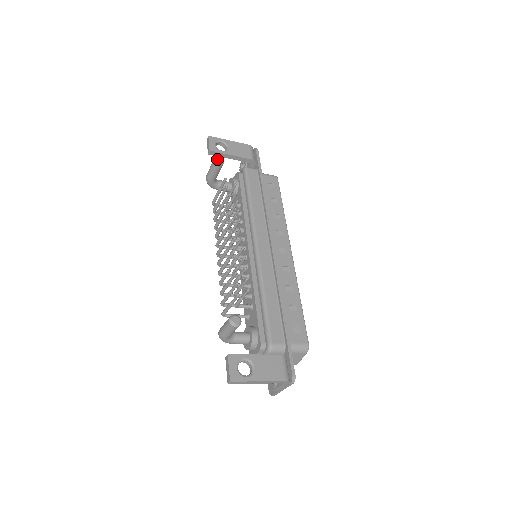
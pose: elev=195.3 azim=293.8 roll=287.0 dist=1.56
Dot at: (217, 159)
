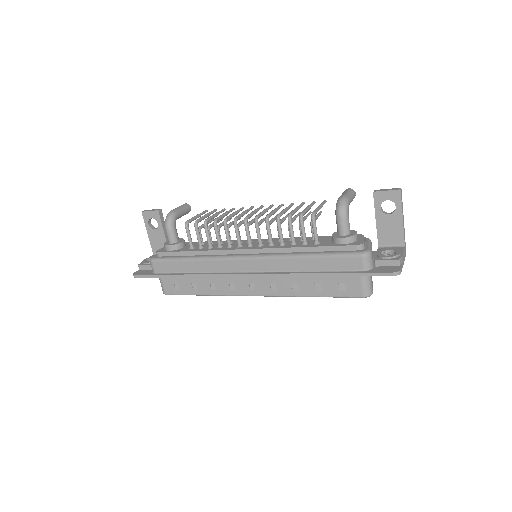
Dot at: occluded
